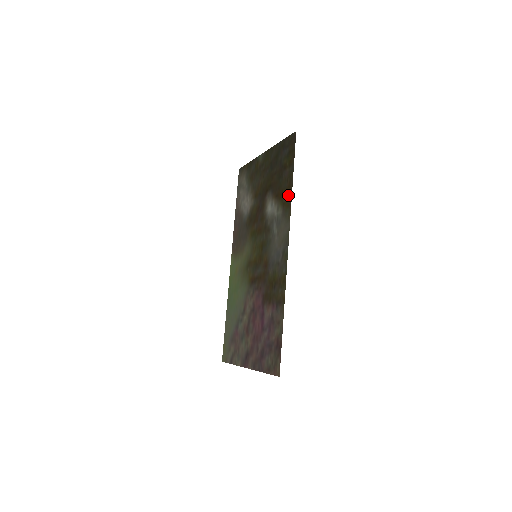
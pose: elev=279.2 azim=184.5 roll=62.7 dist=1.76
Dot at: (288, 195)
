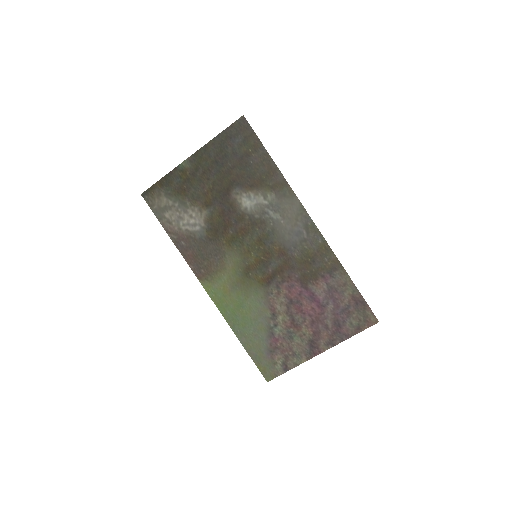
Dot at: (275, 176)
